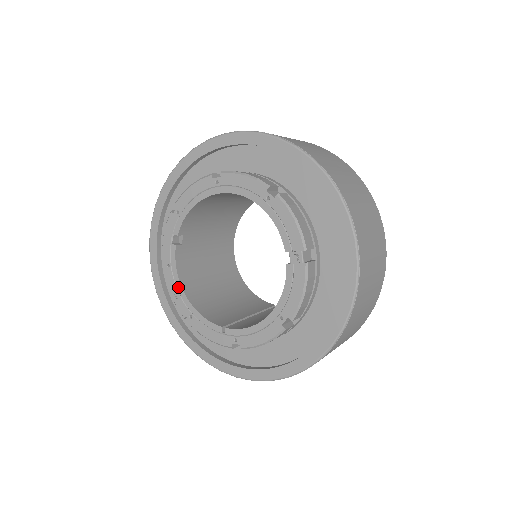
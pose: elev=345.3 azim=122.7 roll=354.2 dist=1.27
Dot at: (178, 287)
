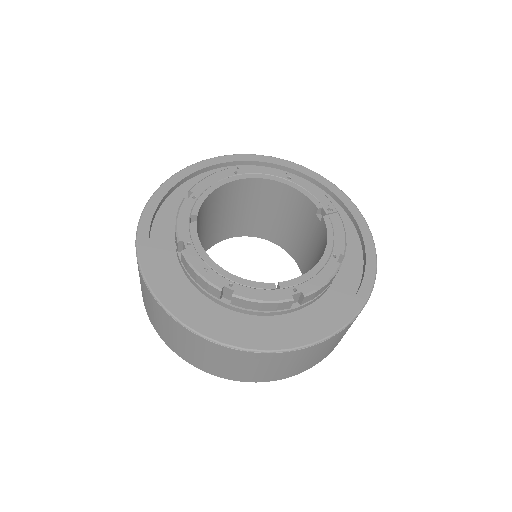
Dot at: (207, 260)
